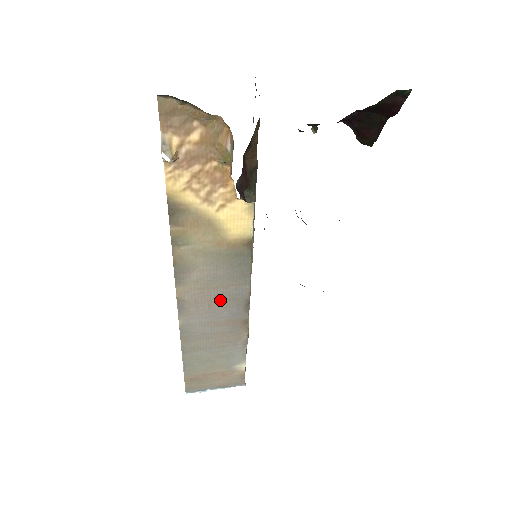
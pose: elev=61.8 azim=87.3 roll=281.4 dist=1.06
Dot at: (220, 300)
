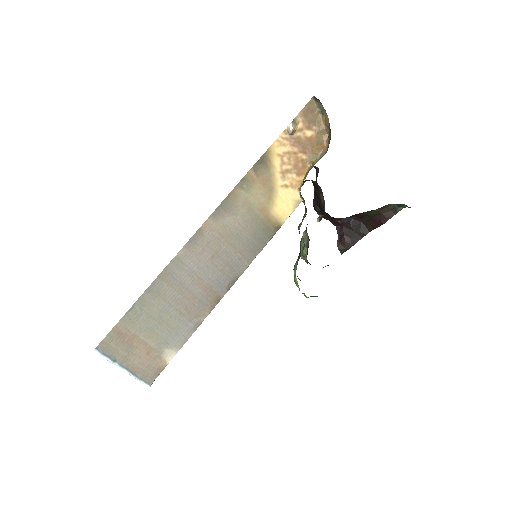
Dot at: (222, 259)
